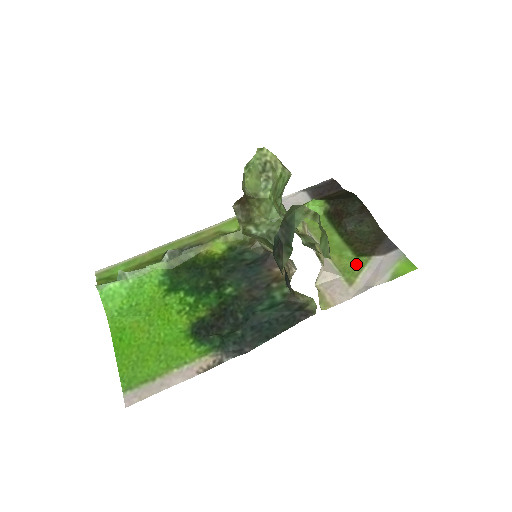
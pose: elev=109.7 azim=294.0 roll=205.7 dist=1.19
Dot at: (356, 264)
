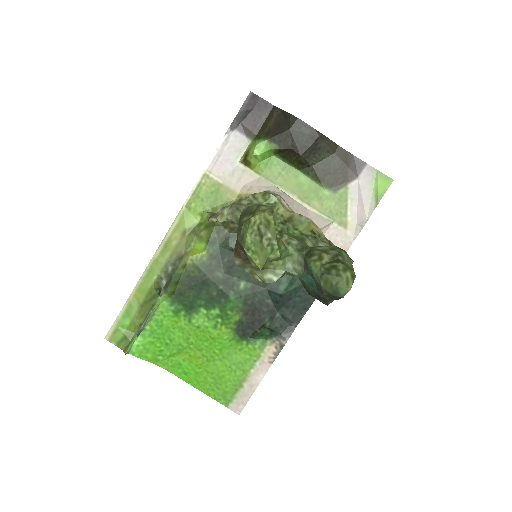
Dot at: (338, 202)
